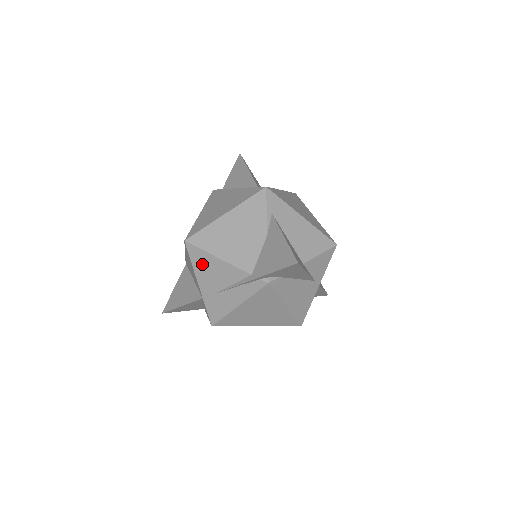
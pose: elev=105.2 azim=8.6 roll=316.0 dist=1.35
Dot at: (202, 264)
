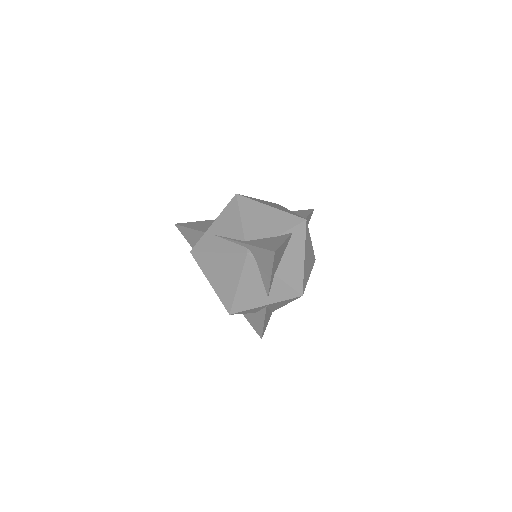
Dot at: (229, 213)
